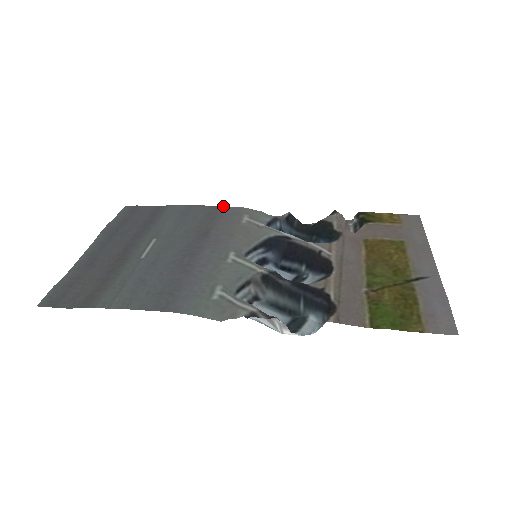
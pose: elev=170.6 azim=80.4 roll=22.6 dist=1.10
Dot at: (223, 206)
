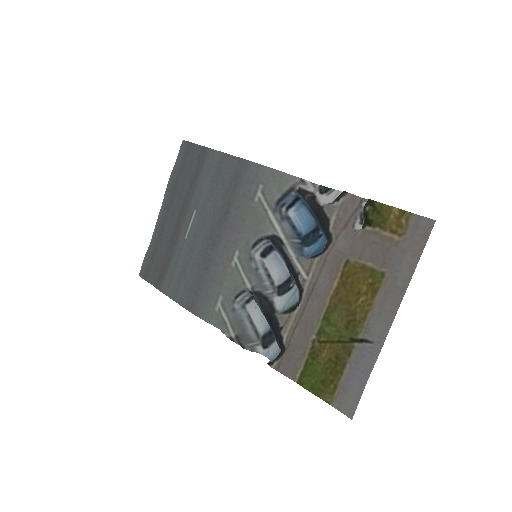
Dot at: (248, 160)
